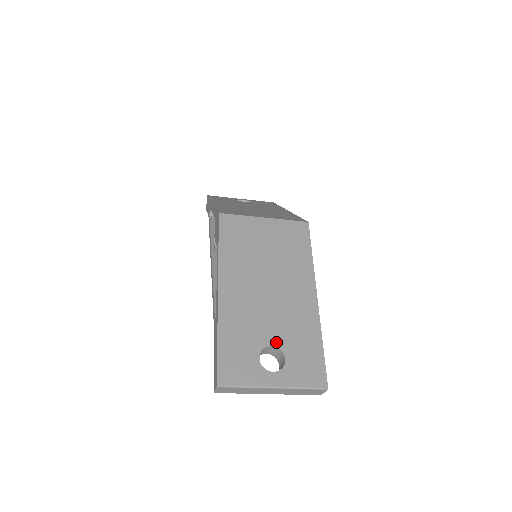
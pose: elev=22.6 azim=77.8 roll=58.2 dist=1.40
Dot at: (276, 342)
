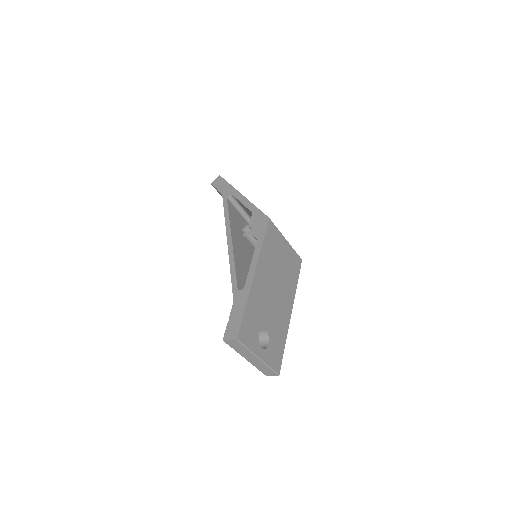
Dot at: (268, 329)
